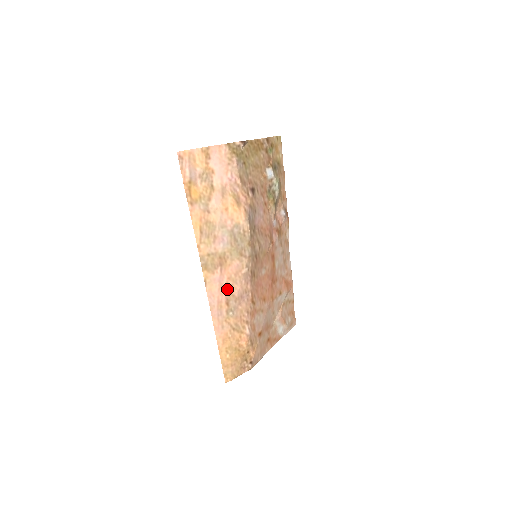
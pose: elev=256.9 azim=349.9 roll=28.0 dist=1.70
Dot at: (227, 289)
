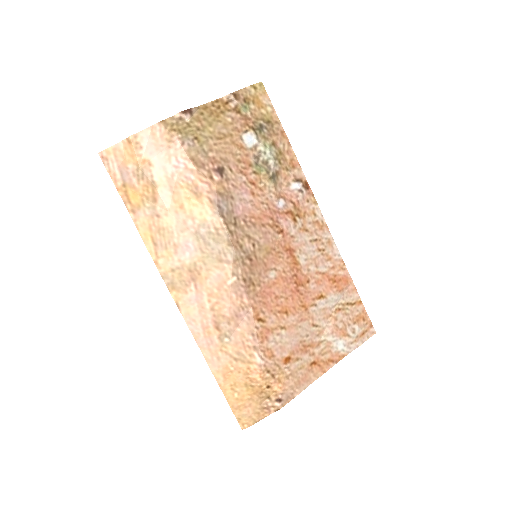
Dot at: (212, 309)
